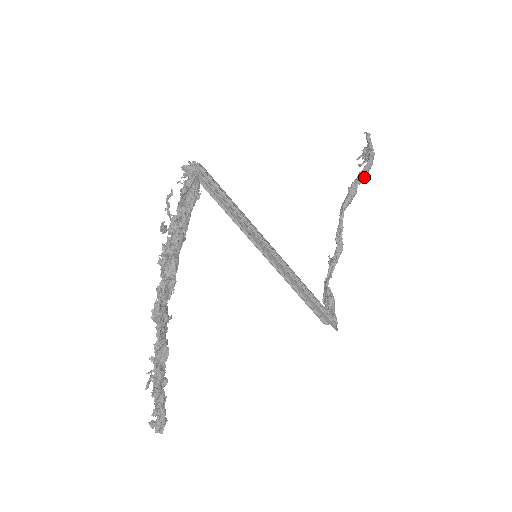
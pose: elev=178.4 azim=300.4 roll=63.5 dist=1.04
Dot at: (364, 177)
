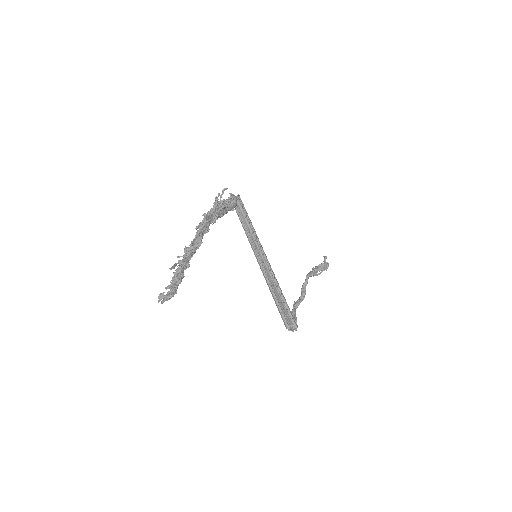
Dot at: (323, 267)
